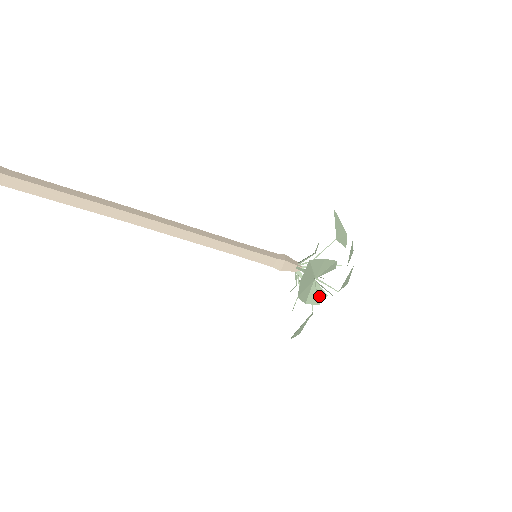
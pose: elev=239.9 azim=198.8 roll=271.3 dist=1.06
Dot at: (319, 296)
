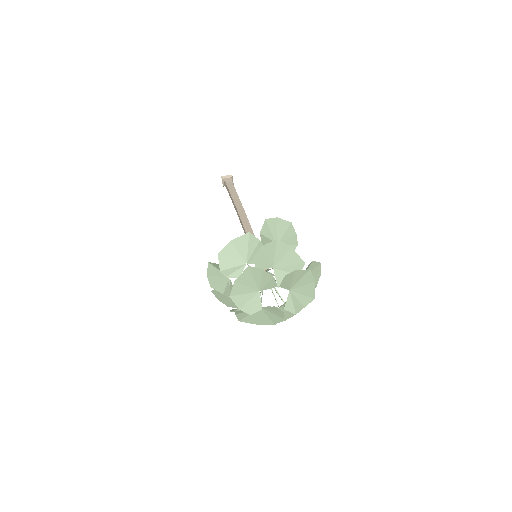
Dot at: occluded
